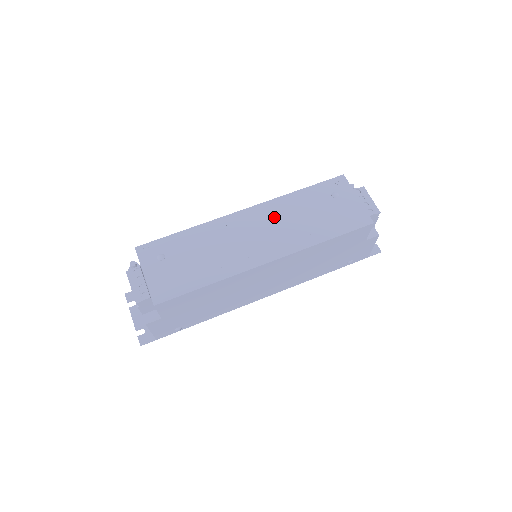
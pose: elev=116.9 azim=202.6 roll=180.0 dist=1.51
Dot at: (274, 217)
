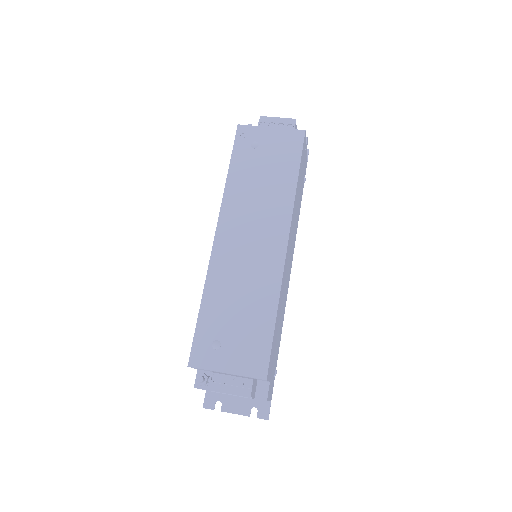
Dot at: (242, 212)
